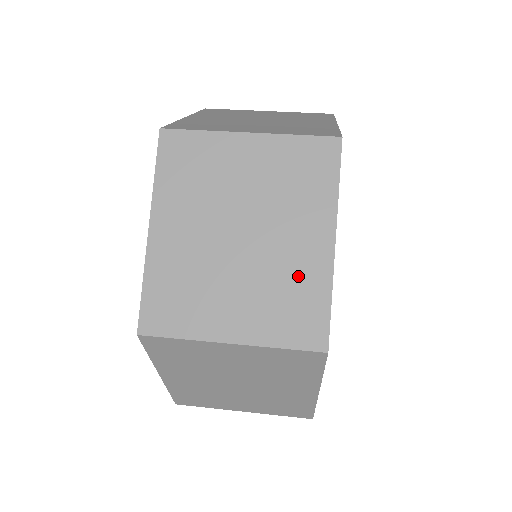
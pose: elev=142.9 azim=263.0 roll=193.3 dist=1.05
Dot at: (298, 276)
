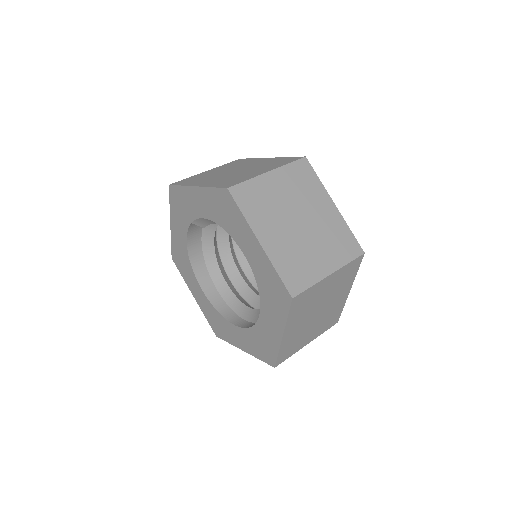
Dot at: (335, 309)
